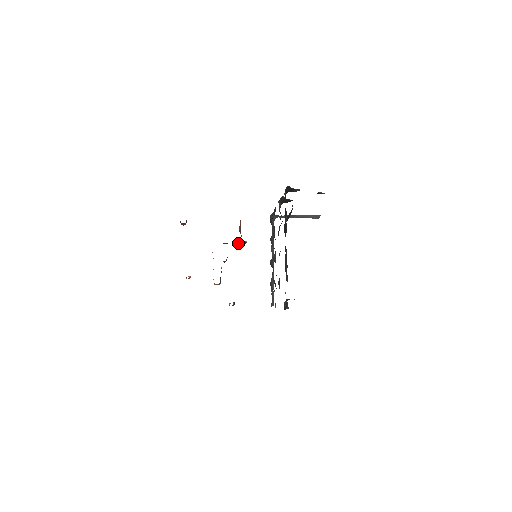
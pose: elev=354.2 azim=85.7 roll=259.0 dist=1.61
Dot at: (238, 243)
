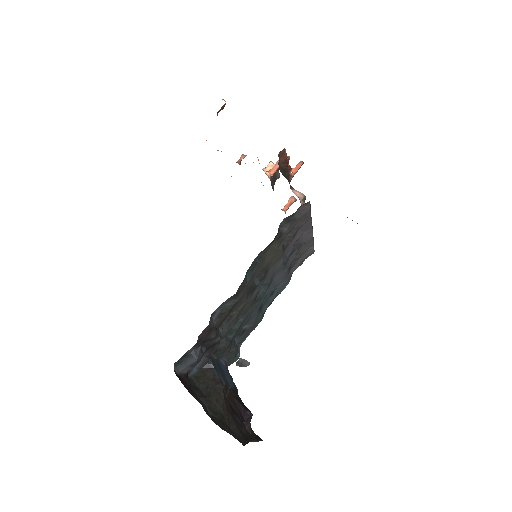
Dot at: occluded
